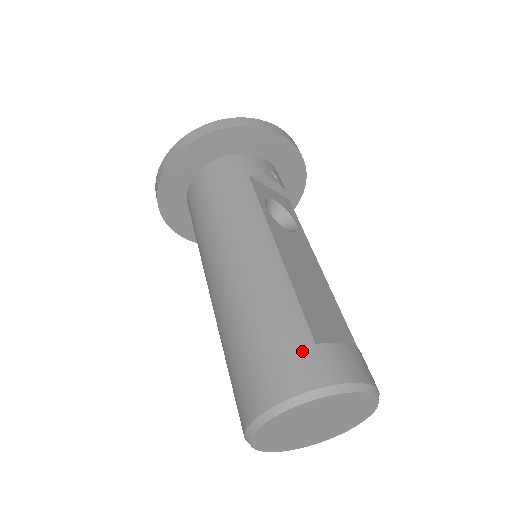
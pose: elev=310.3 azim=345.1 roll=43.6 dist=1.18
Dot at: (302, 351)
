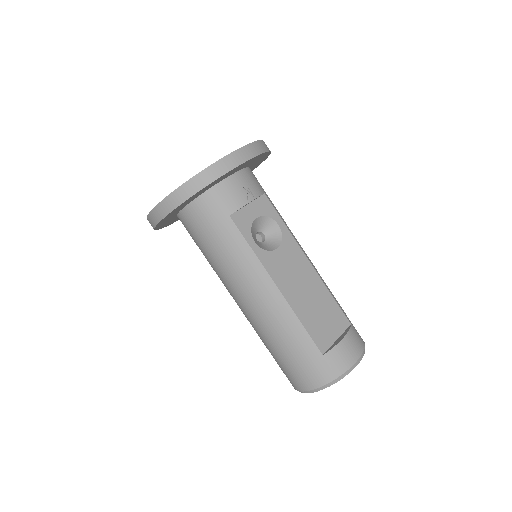
Dot at: (316, 362)
